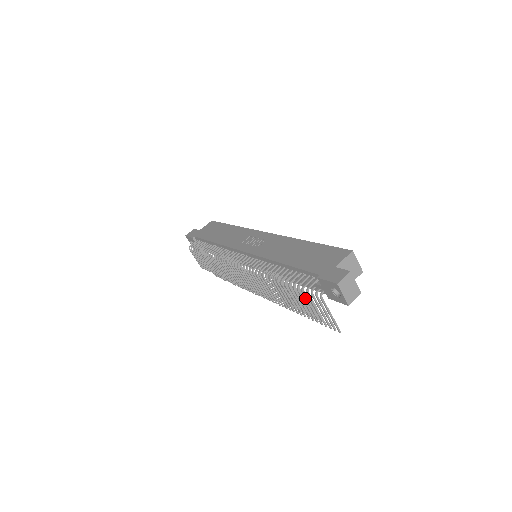
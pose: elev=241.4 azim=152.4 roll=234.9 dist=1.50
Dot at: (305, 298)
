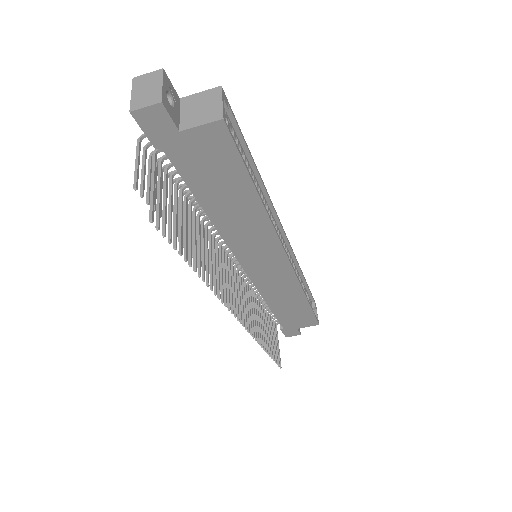
Dot at: (143, 159)
